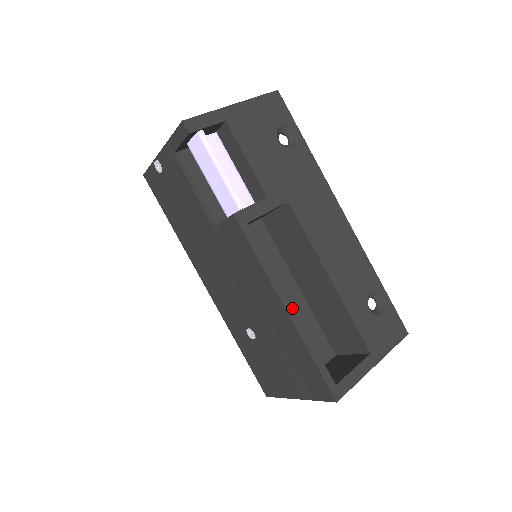
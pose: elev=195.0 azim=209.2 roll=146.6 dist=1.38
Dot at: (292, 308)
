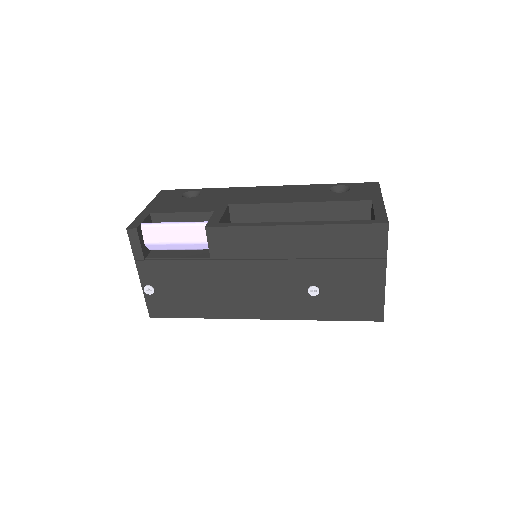
Dot at: (296, 222)
